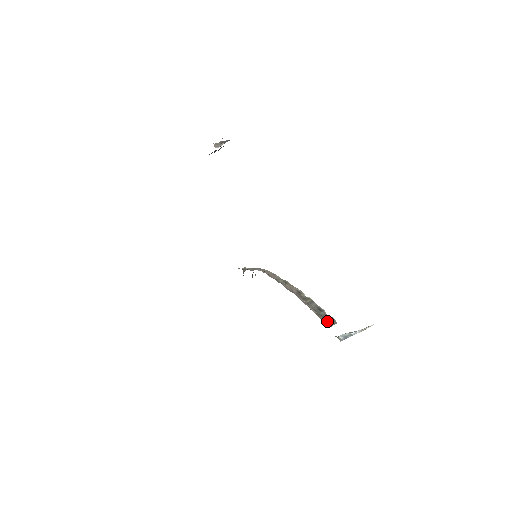
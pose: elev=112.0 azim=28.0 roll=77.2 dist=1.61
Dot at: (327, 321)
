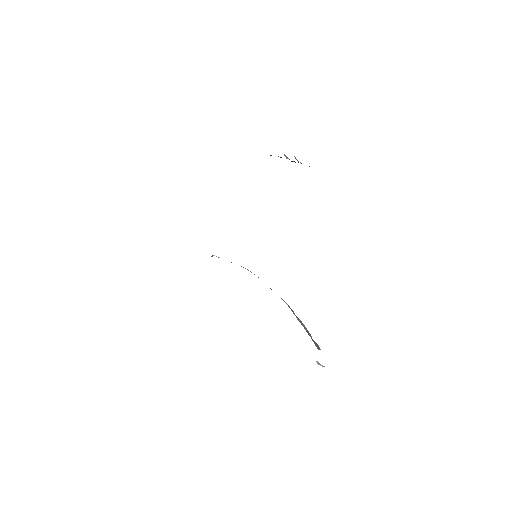
Dot at: (315, 344)
